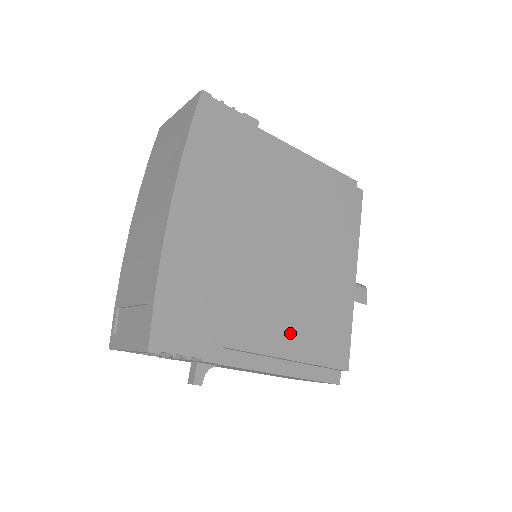
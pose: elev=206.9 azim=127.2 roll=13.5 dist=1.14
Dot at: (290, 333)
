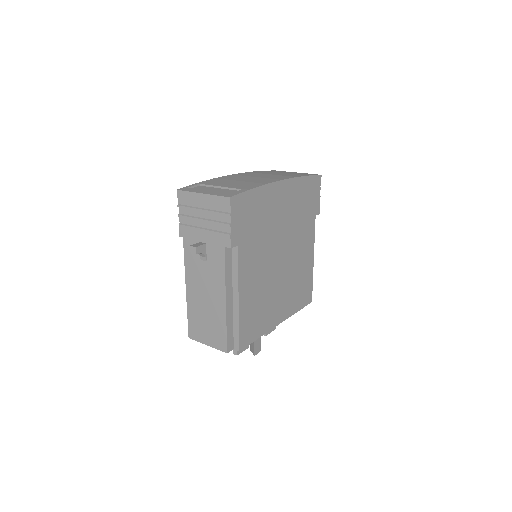
Dot at: (250, 291)
